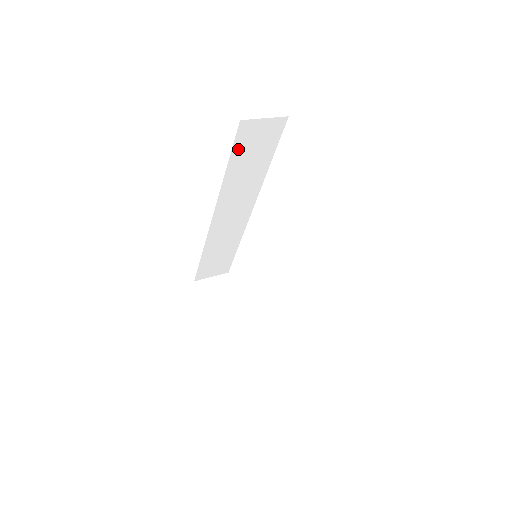
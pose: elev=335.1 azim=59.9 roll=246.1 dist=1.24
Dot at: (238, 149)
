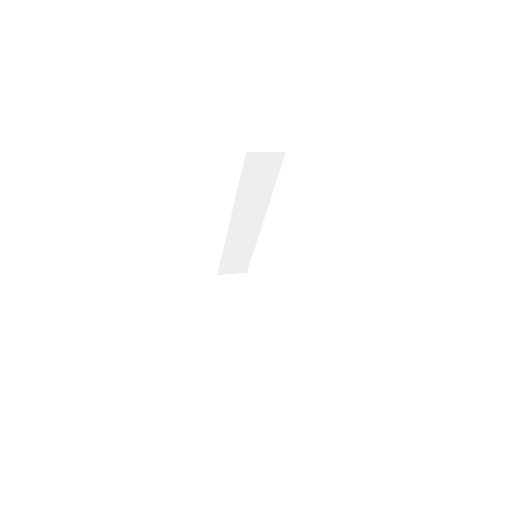
Dot at: (247, 173)
